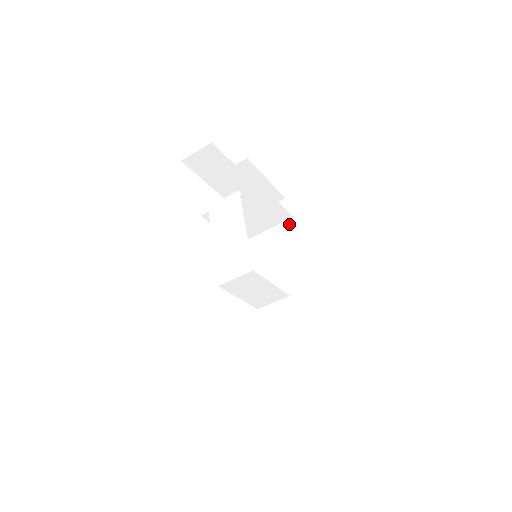
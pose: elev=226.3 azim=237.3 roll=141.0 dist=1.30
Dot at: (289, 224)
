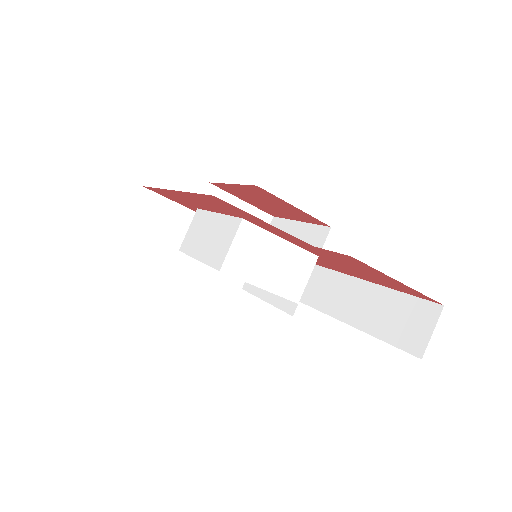
Dot at: (273, 224)
